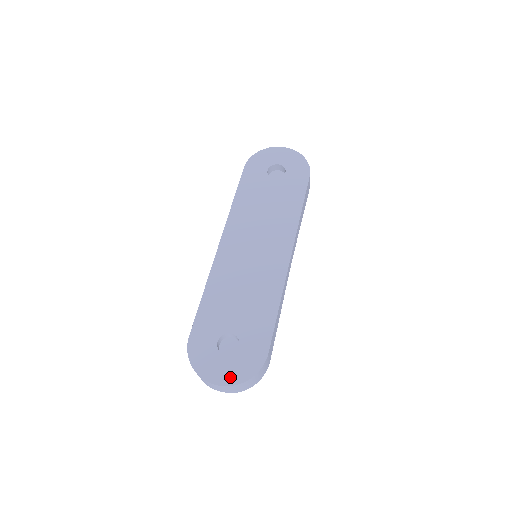
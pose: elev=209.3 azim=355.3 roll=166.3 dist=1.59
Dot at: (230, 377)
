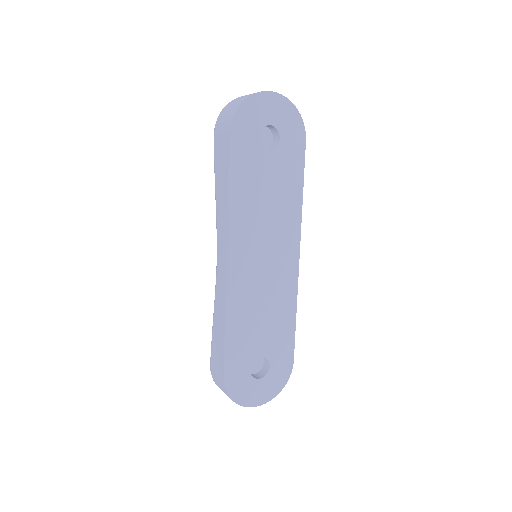
Dot at: (268, 395)
